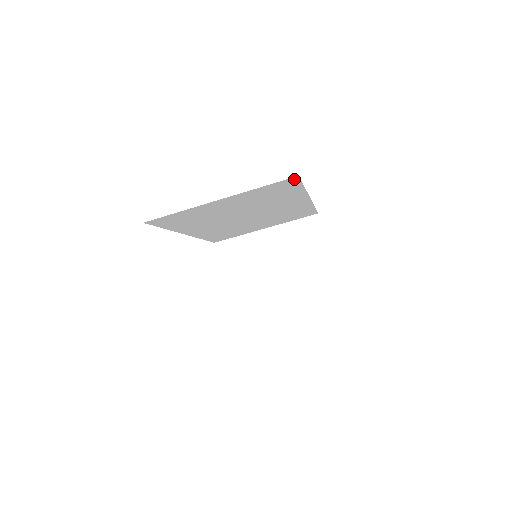
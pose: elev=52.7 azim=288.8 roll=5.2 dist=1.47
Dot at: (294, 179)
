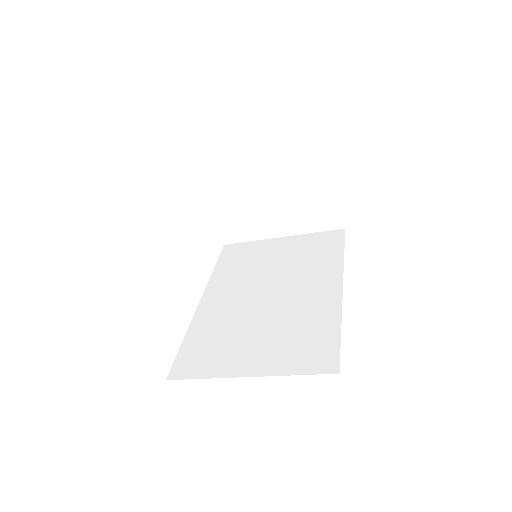
Dot at: occluded
